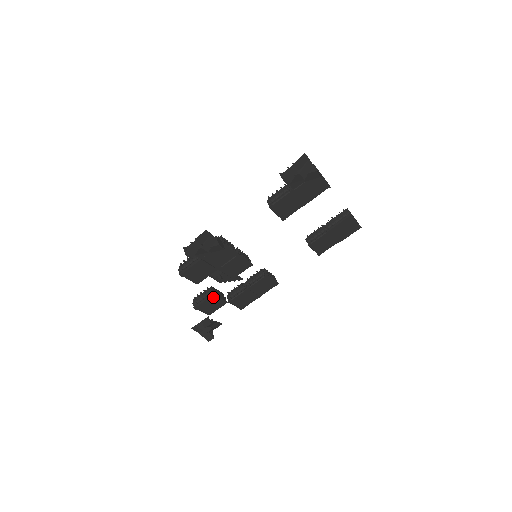
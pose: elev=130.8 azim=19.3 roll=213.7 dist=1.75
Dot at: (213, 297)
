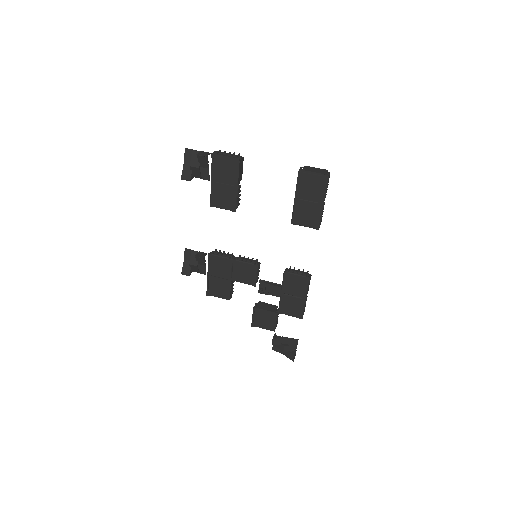
Dot at: (257, 310)
